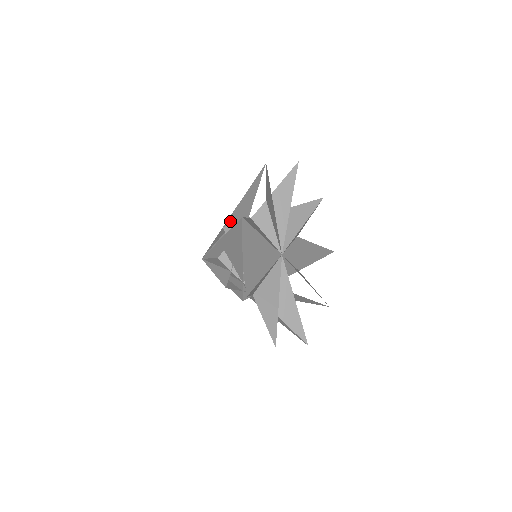
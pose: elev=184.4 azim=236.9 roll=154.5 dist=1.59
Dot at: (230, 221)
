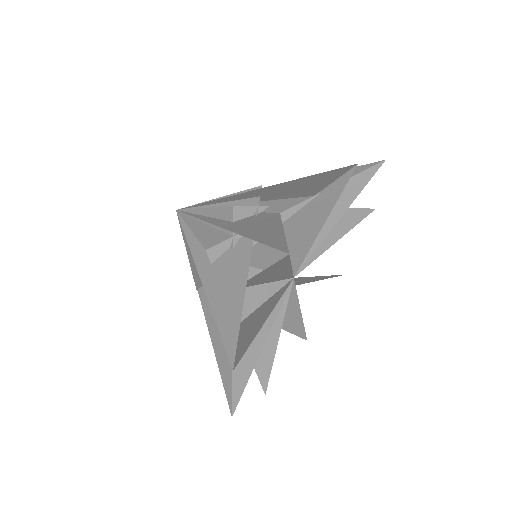
Dot at: occluded
